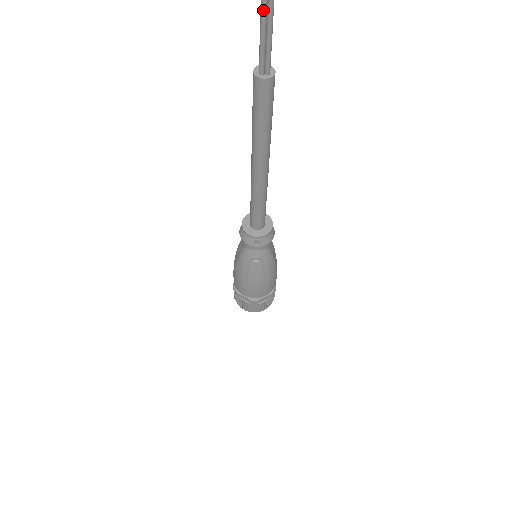
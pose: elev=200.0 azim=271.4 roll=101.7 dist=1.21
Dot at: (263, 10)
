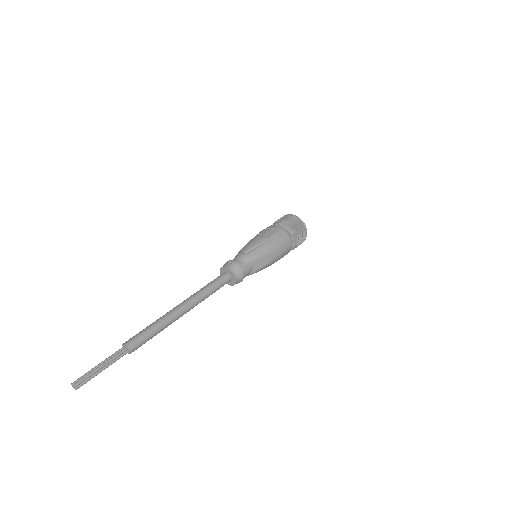
Dot at: (94, 373)
